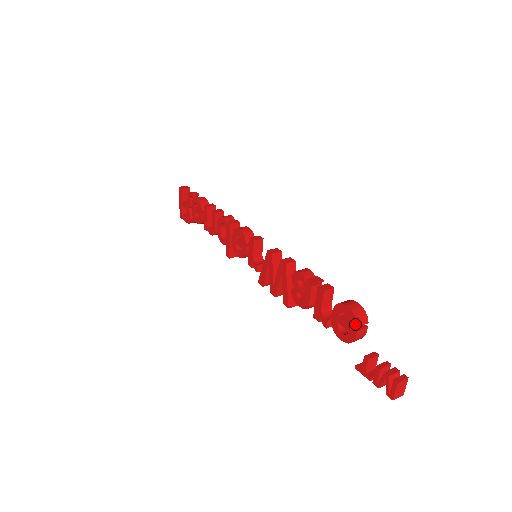
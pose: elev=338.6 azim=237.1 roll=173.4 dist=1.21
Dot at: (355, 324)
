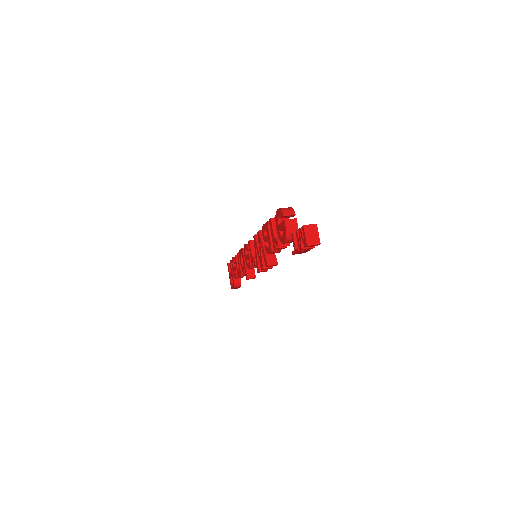
Dot at: (282, 216)
